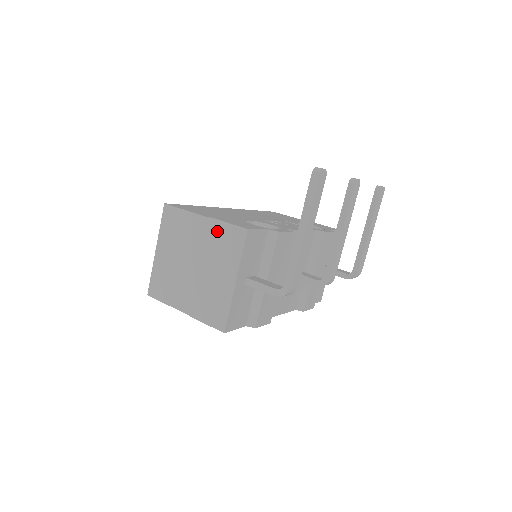
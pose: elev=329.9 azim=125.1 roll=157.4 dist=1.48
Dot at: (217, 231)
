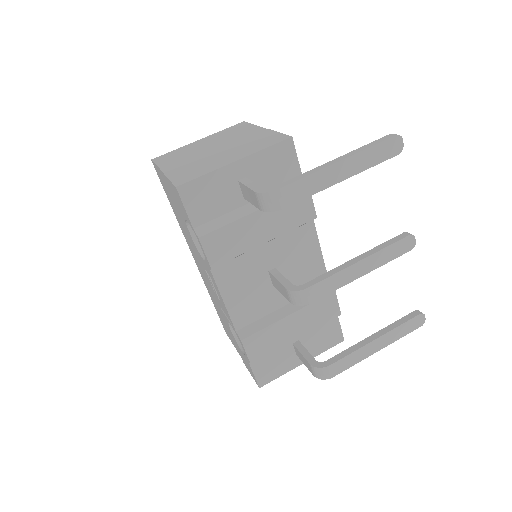
Dot at: (264, 135)
